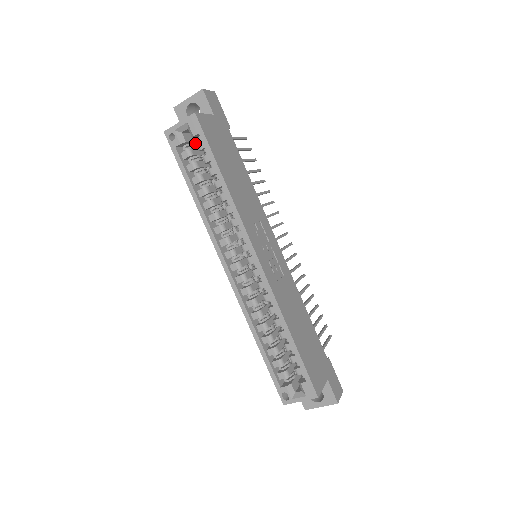
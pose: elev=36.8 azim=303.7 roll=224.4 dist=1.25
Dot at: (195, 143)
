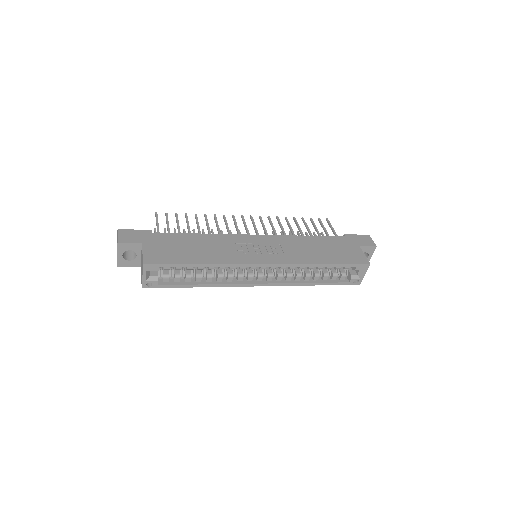
Dot at: occluded
